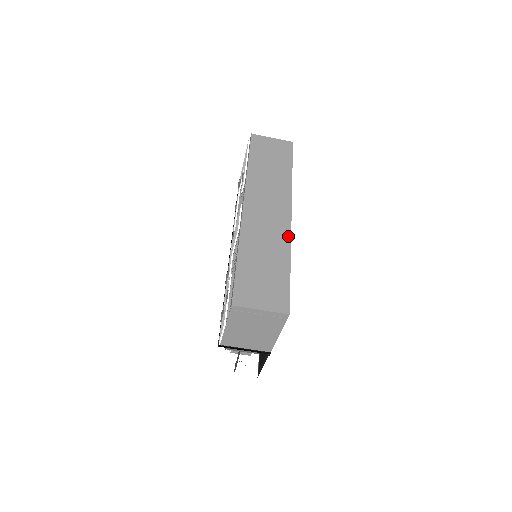
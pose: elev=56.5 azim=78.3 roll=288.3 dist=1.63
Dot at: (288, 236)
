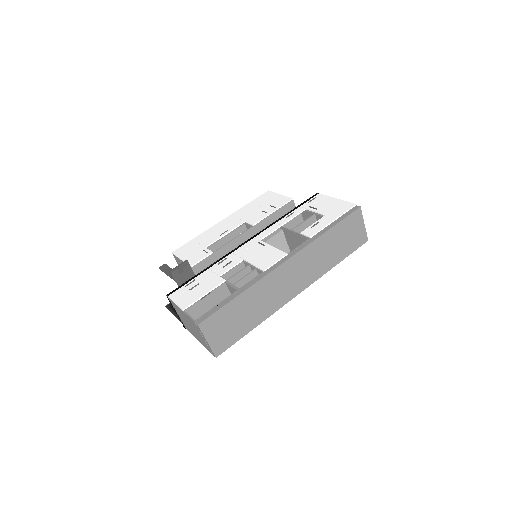
Dot at: (278, 308)
